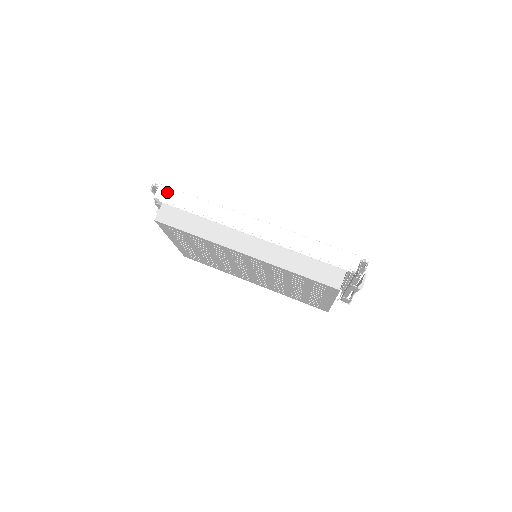
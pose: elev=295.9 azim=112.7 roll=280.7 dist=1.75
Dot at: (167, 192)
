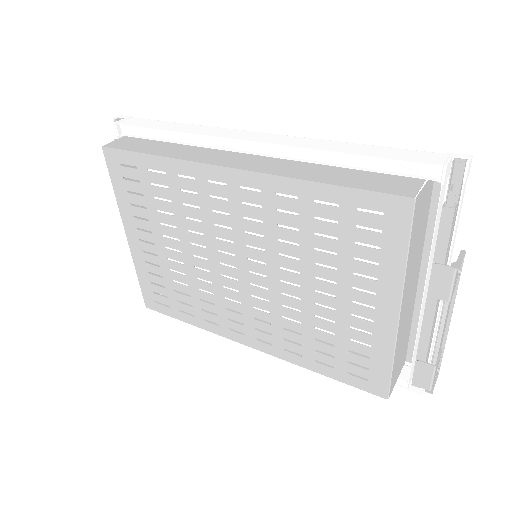
Dot at: (135, 120)
